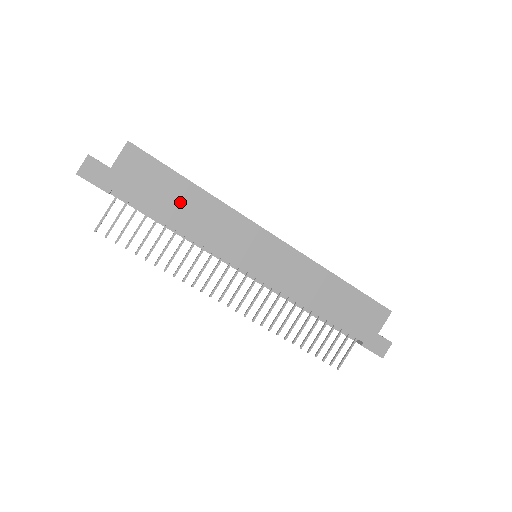
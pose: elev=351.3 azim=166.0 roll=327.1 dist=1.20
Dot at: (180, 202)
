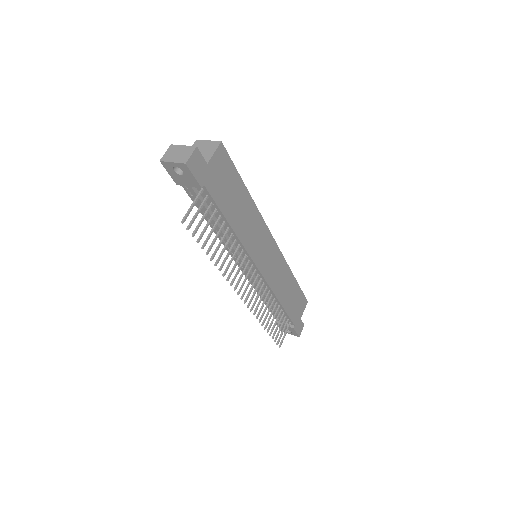
Dot at: (238, 204)
